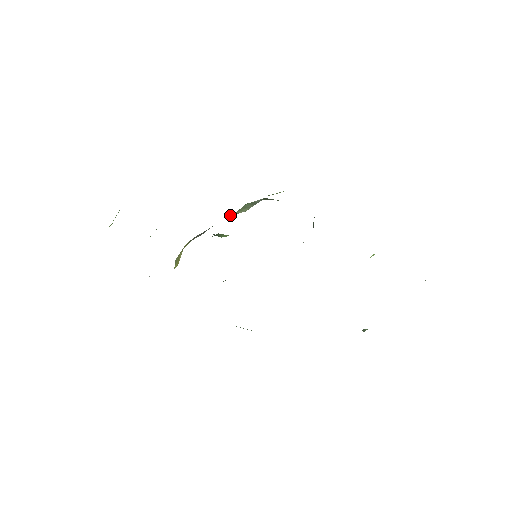
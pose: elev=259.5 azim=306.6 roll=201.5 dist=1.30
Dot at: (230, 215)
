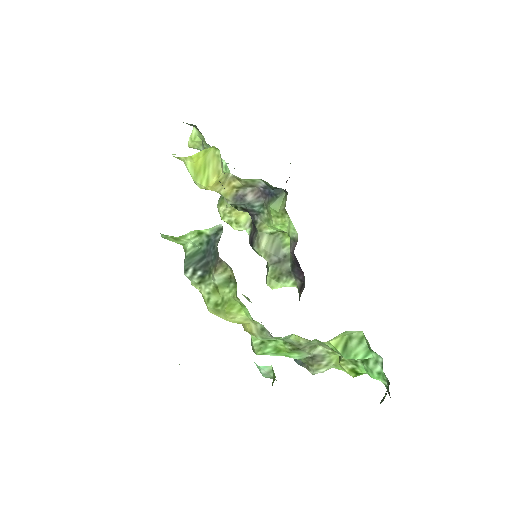
Dot at: (260, 232)
